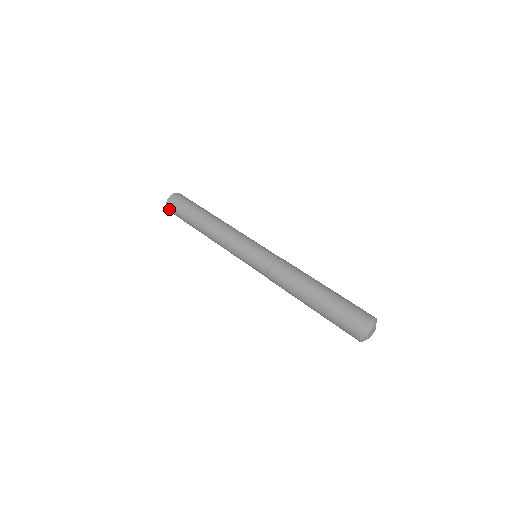
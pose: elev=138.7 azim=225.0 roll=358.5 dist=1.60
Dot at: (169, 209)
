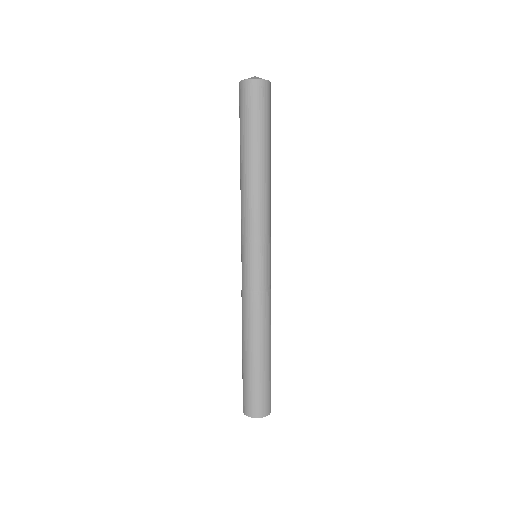
Dot at: (246, 87)
